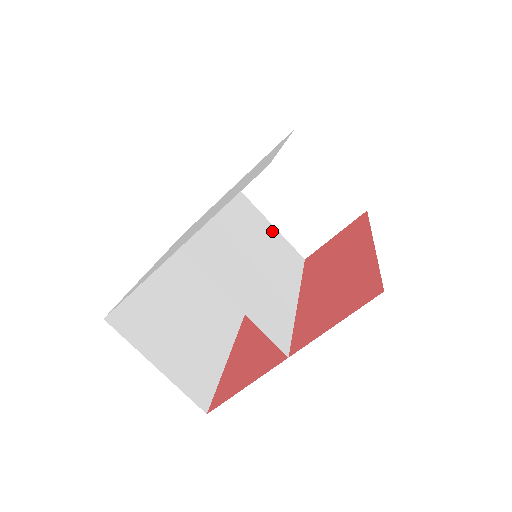
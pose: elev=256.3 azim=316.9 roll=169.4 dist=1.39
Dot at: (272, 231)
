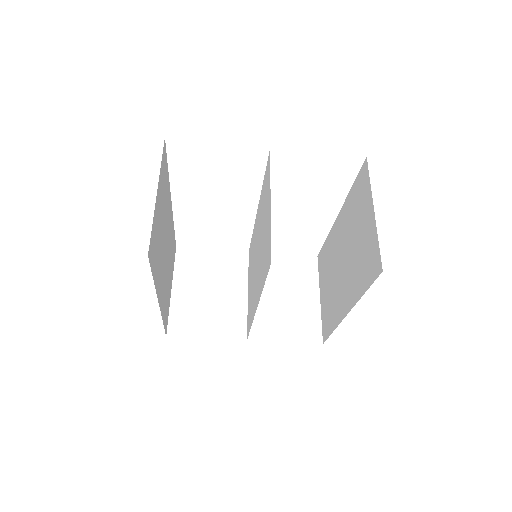
Dot at: (249, 292)
